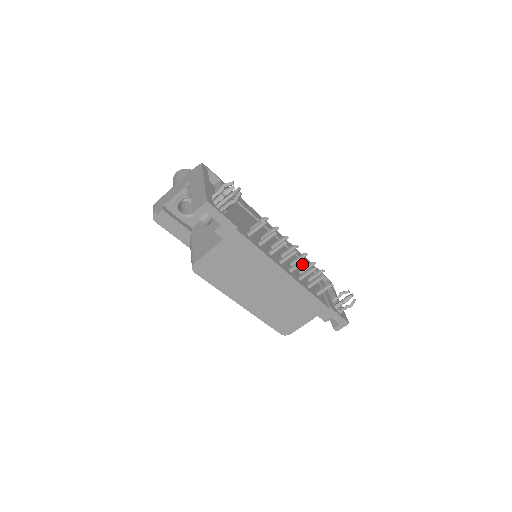
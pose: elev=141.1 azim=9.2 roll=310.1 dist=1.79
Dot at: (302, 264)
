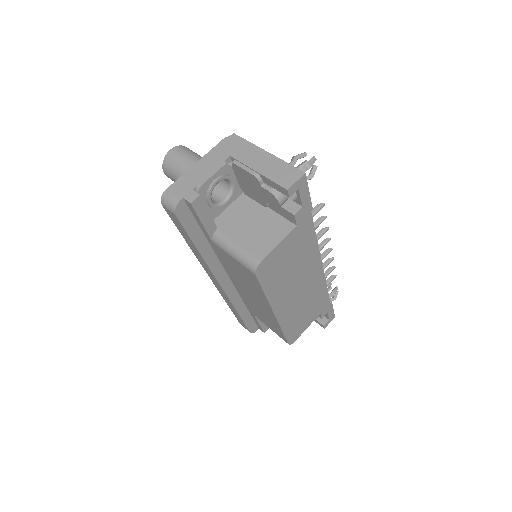
Dot at: occluded
